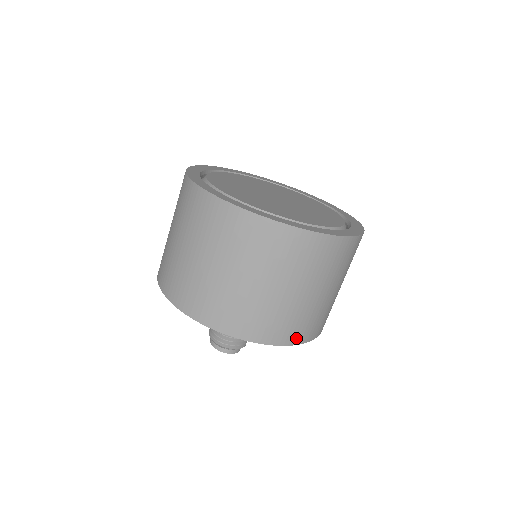
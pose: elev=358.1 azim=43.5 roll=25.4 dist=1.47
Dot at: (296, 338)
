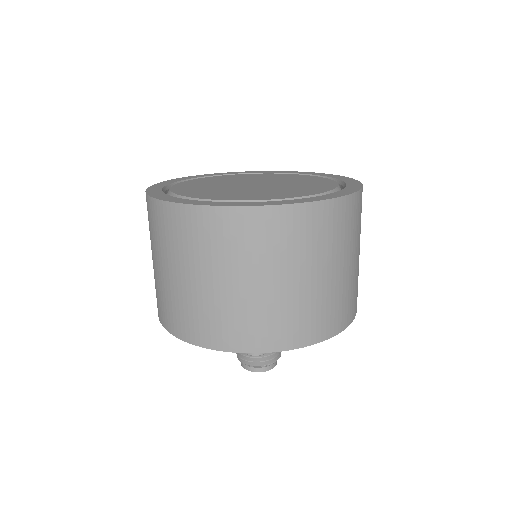
Dot at: (231, 343)
